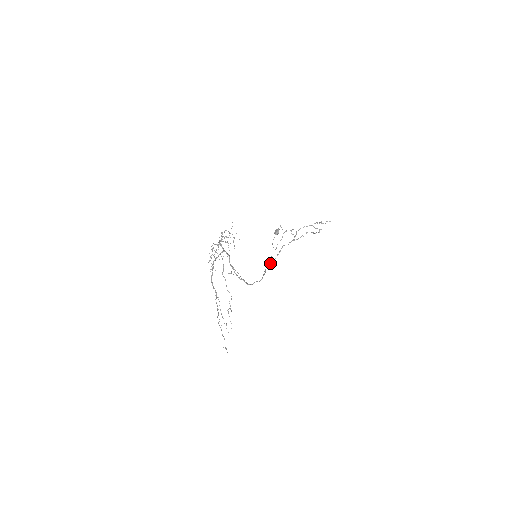
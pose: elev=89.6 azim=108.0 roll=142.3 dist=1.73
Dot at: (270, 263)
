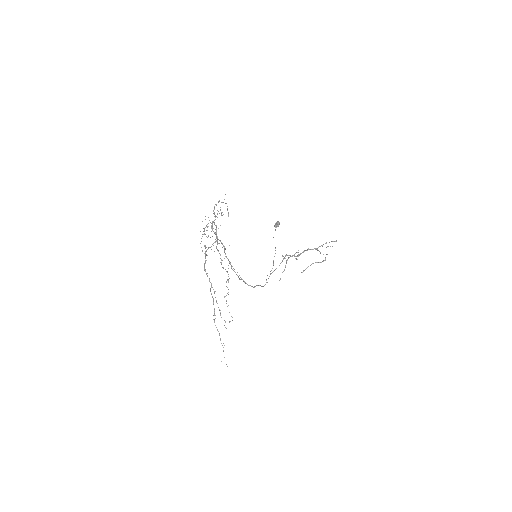
Dot at: (273, 265)
